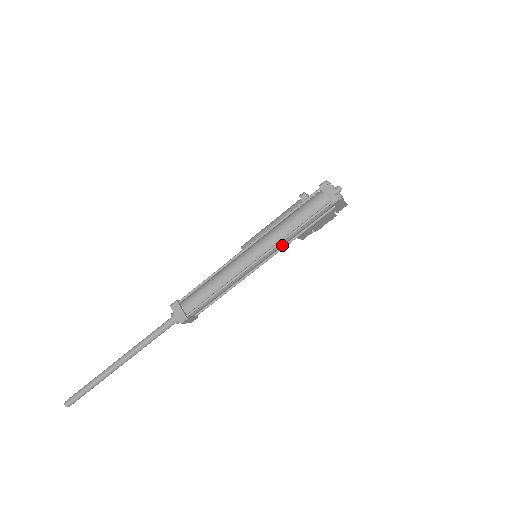
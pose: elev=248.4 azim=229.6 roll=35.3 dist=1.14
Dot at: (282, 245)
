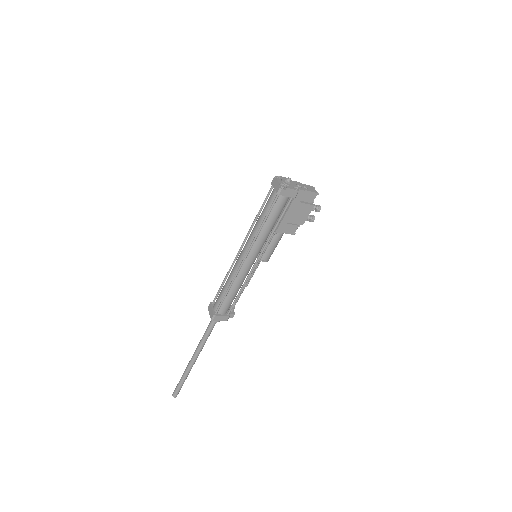
Dot at: (261, 241)
